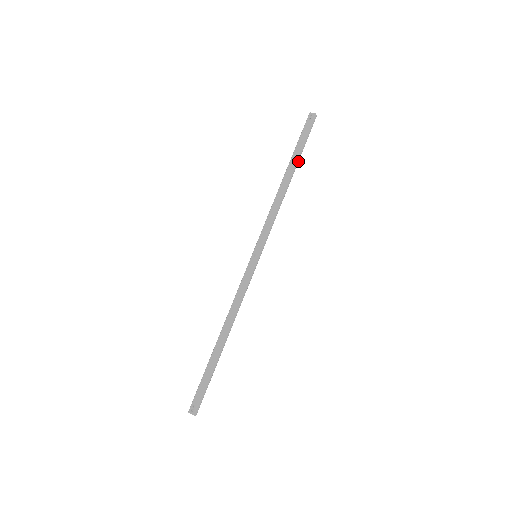
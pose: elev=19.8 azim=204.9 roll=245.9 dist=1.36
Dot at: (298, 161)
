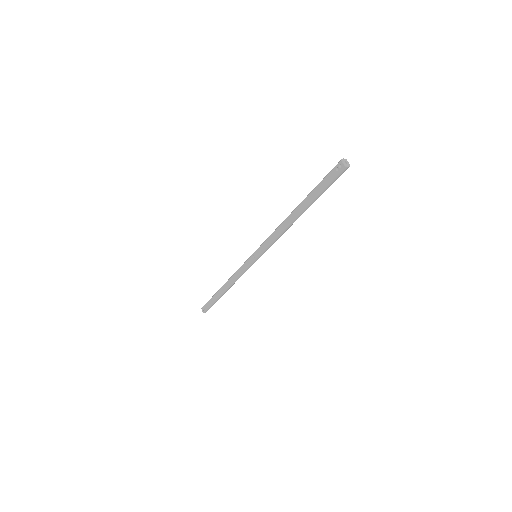
Dot at: occluded
